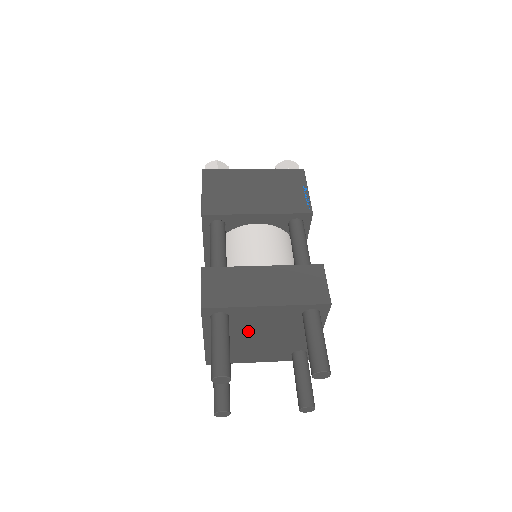
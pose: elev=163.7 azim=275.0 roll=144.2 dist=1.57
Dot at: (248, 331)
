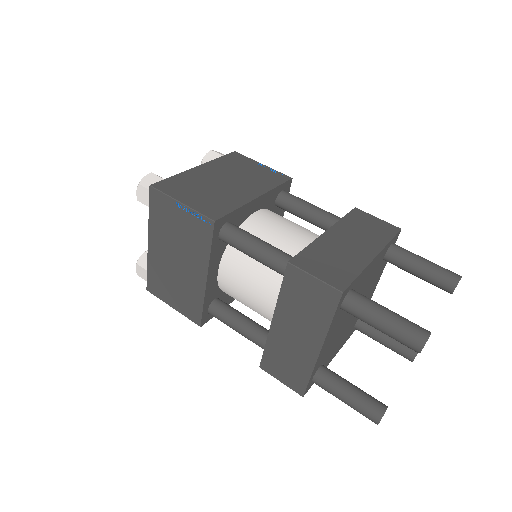
Dot at: occluded
